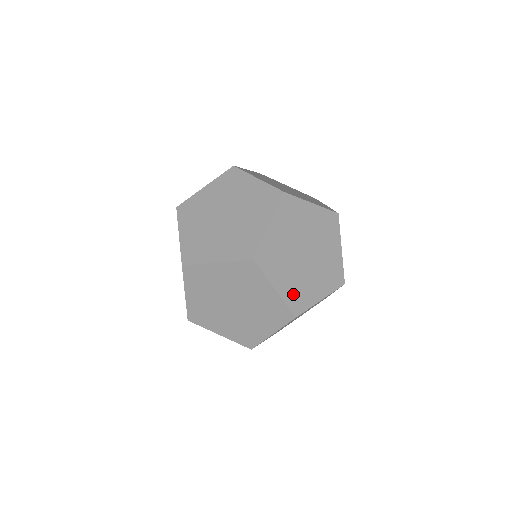
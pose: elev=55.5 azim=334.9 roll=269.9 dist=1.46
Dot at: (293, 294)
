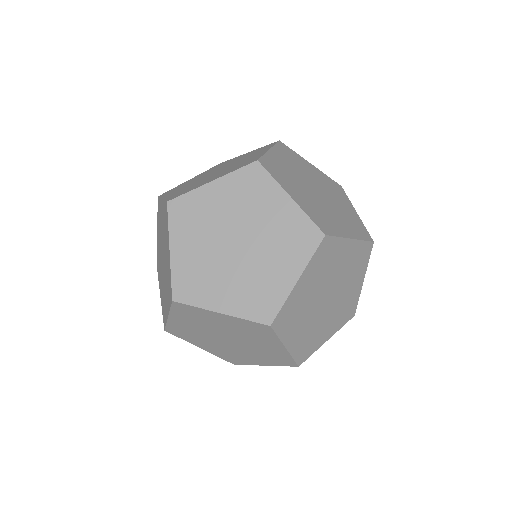
Dot at: (314, 213)
